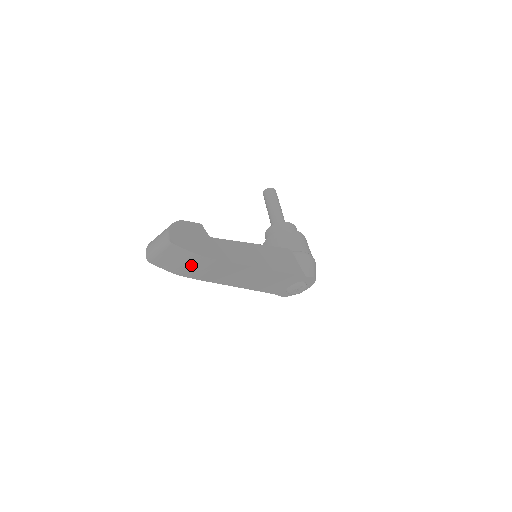
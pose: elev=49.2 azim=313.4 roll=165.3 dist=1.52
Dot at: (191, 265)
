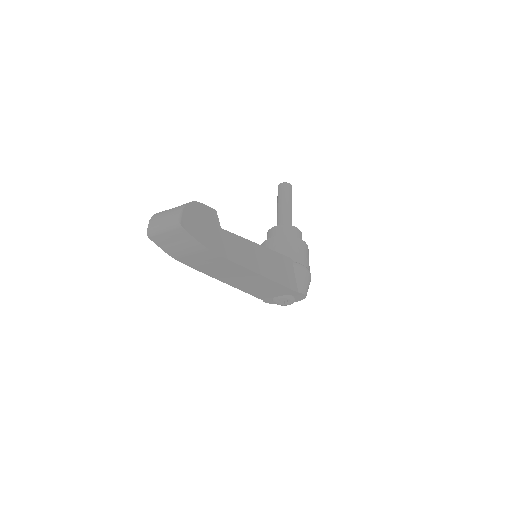
Dot at: (192, 253)
